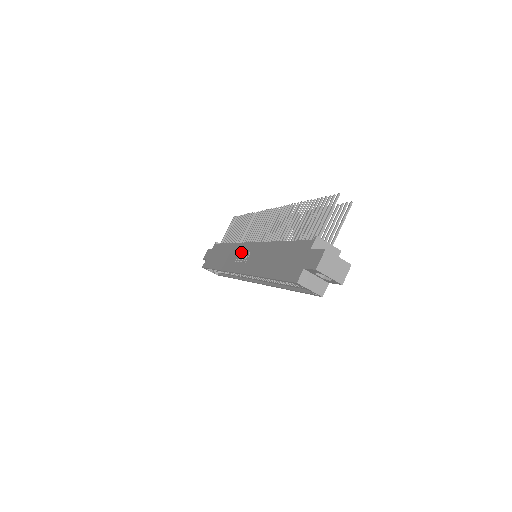
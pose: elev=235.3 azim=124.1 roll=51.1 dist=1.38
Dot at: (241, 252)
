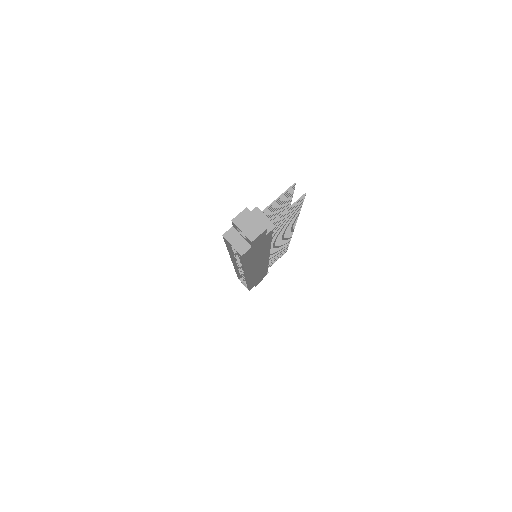
Dot at: occluded
